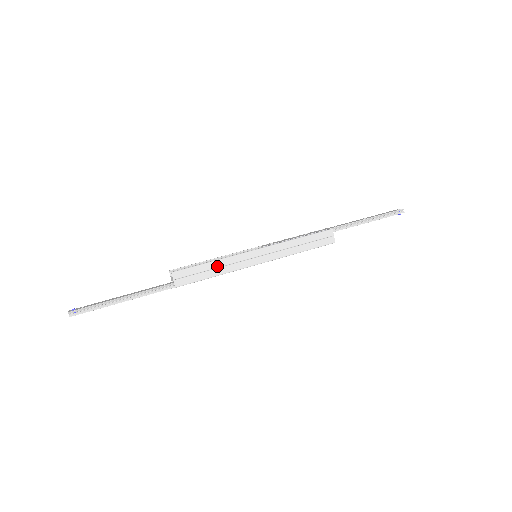
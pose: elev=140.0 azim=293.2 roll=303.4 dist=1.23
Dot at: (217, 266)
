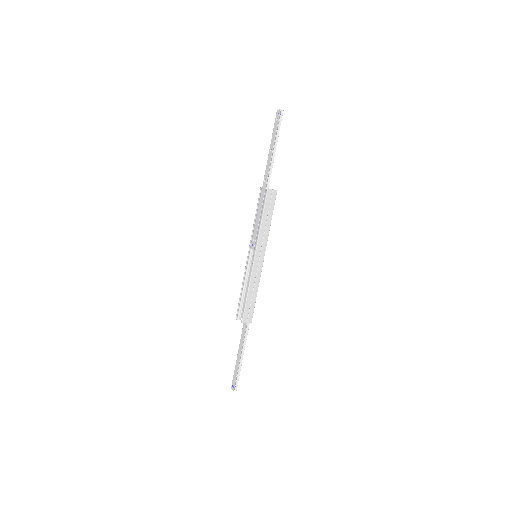
Dot at: (252, 290)
